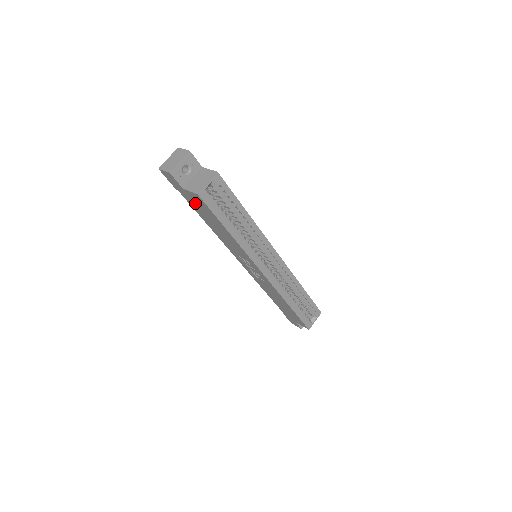
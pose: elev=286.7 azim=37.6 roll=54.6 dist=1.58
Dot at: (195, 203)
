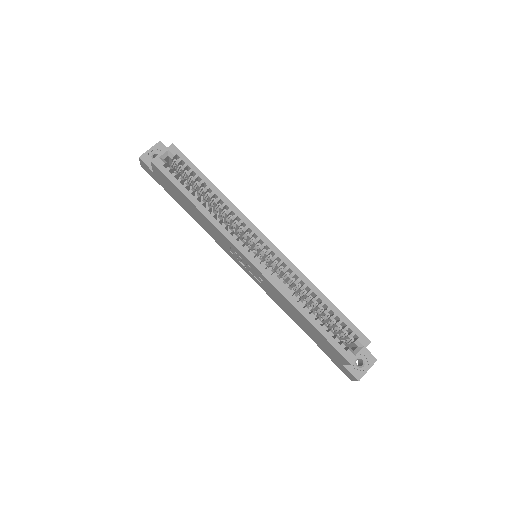
Dot at: (167, 186)
